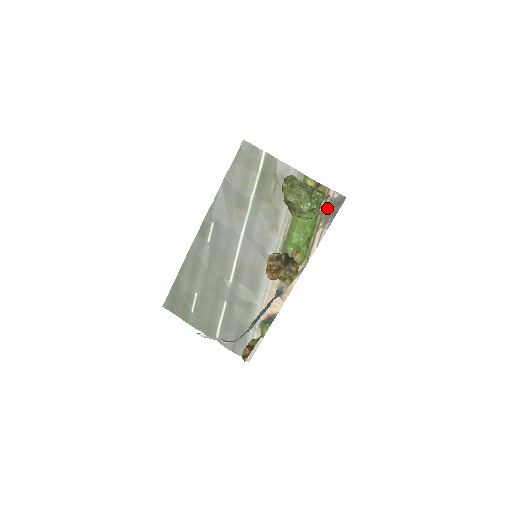
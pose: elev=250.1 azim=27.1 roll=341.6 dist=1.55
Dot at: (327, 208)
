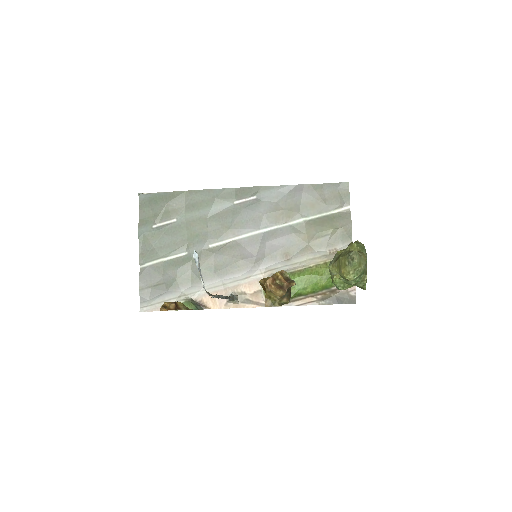
Dot at: (337, 293)
